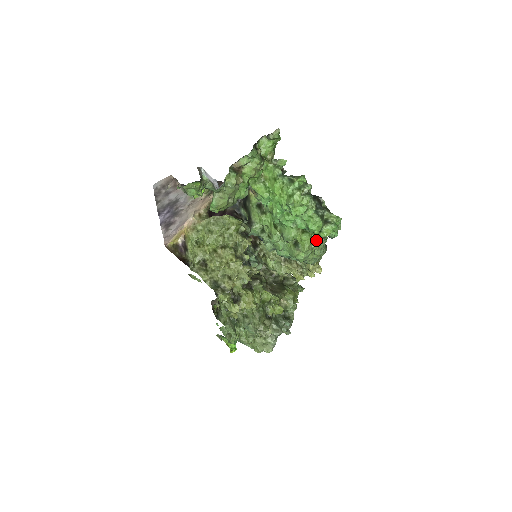
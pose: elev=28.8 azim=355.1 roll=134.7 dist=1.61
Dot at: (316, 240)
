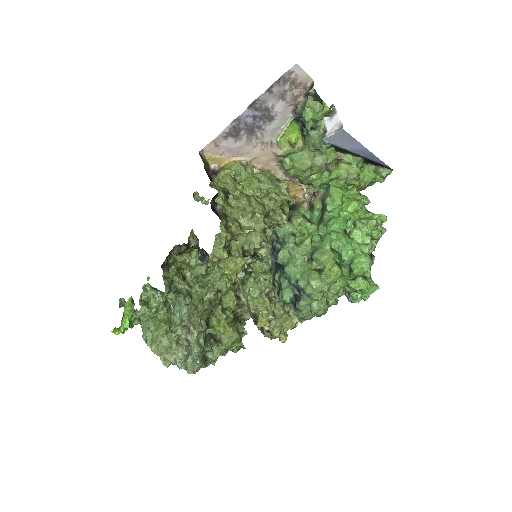
Dot at: (340, 285)
